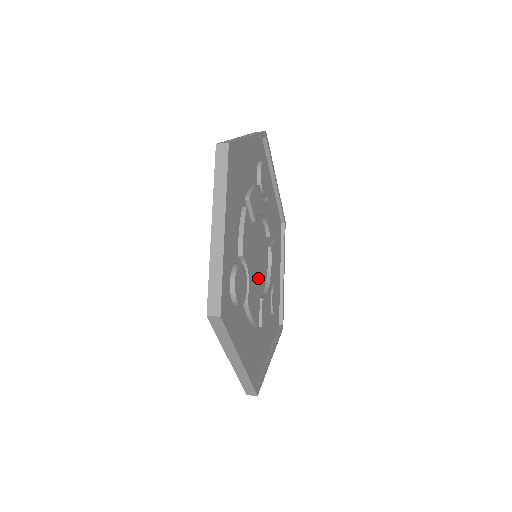
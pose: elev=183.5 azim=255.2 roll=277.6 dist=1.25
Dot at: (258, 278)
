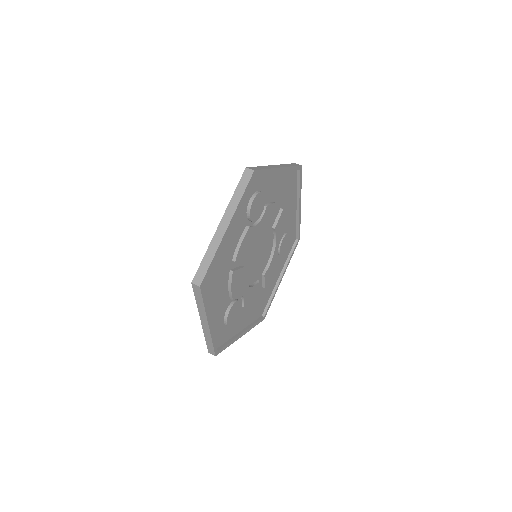
Dot at: (260, 265)
